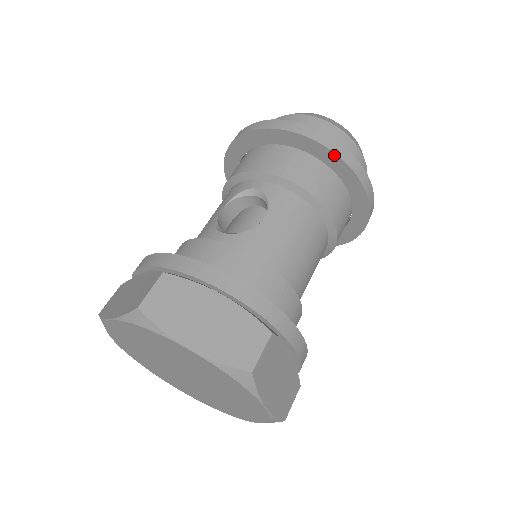
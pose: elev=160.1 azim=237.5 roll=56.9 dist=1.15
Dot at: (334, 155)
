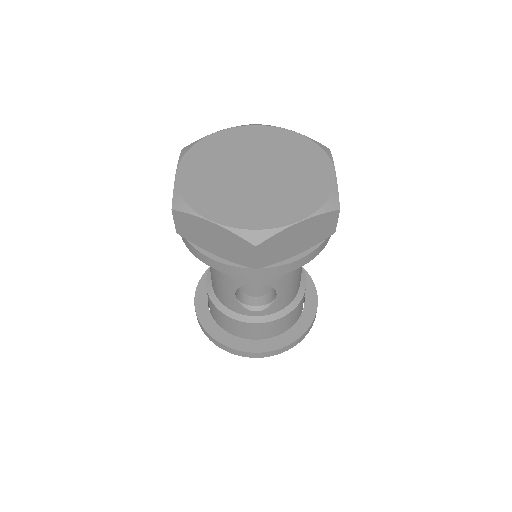
Dot at: occluded
